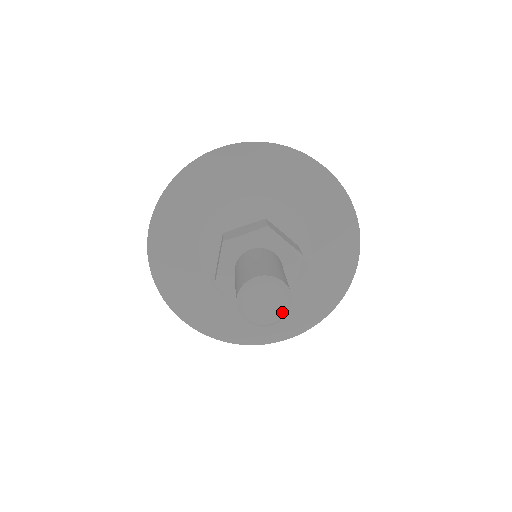
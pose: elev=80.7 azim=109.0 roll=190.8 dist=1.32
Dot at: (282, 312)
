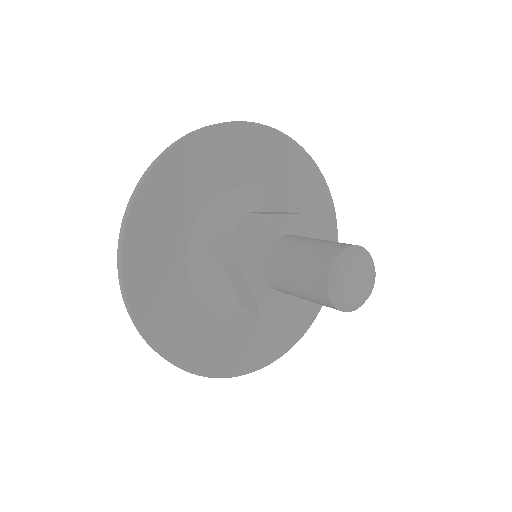
Dot at: (373, 273)
